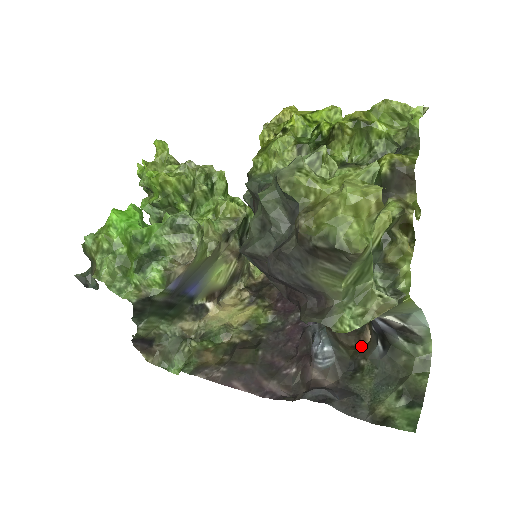
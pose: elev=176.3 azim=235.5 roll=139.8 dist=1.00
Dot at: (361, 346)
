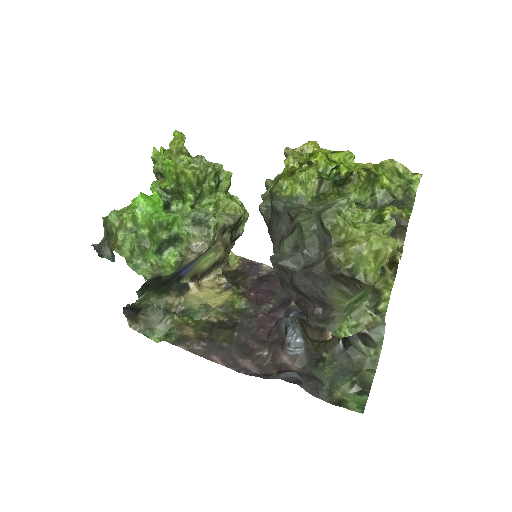
Dot at: (323, 341)
